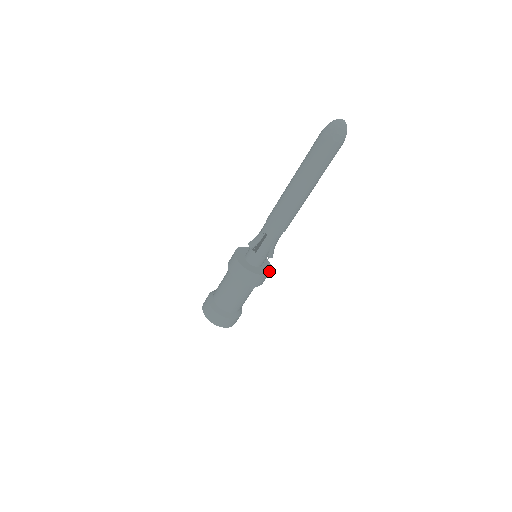
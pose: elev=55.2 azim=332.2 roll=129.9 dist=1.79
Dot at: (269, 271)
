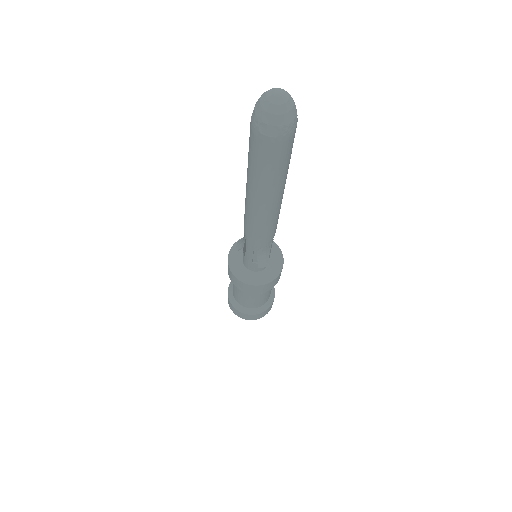
Dot at: (272, 278)
